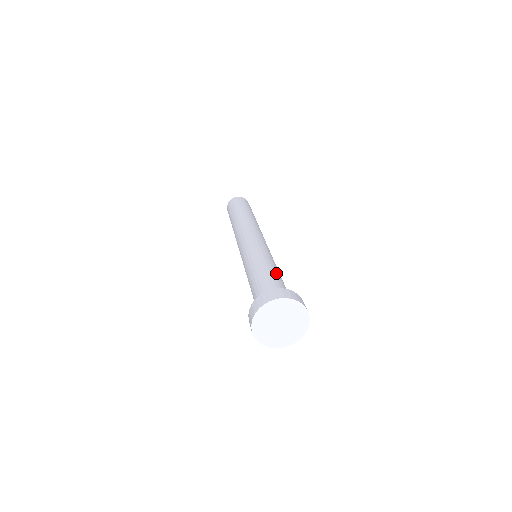
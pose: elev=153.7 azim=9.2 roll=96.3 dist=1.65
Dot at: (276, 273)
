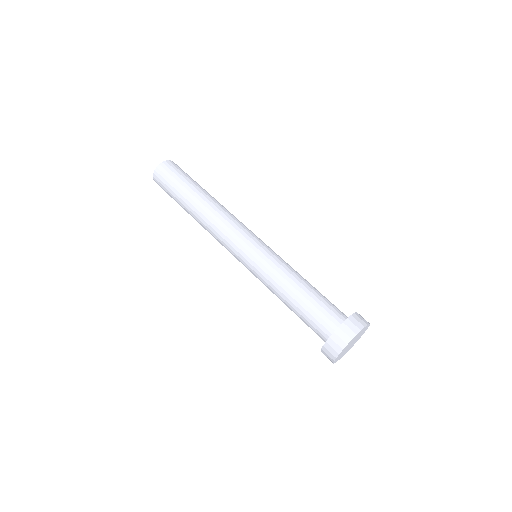
Dot at: (303, 292)
